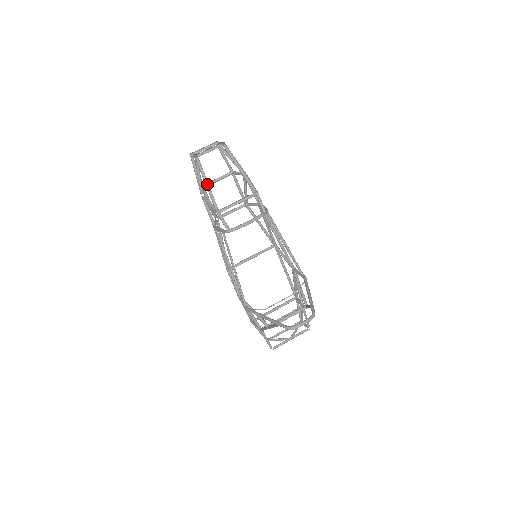
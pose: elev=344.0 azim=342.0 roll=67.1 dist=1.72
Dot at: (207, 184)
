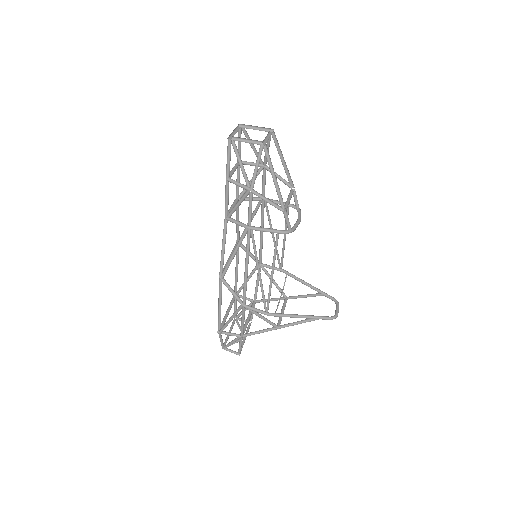
Dot at: (273, 178)
